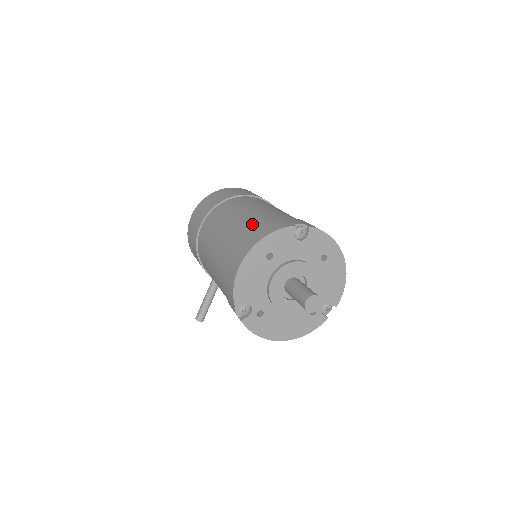
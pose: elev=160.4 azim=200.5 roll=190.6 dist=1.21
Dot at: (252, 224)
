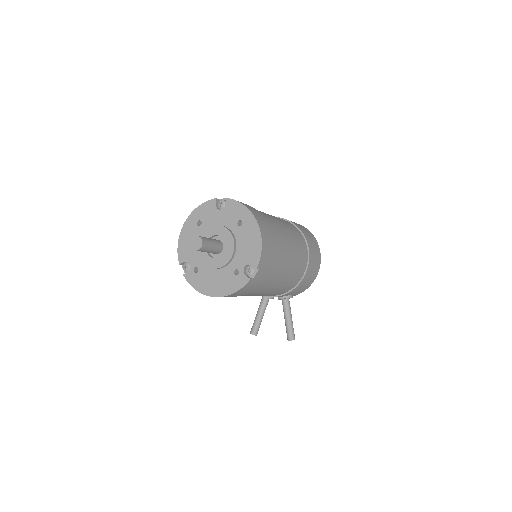
Dot at: occluded
